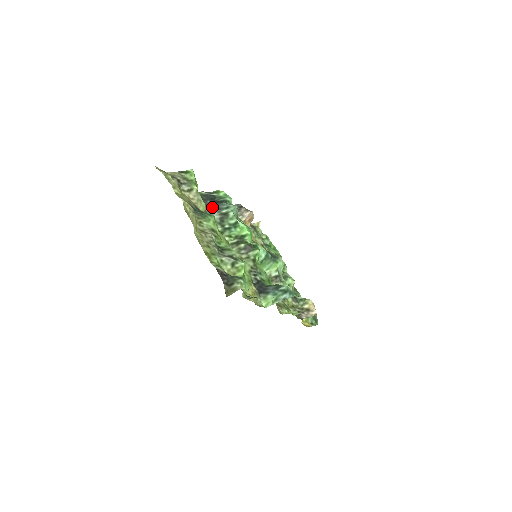
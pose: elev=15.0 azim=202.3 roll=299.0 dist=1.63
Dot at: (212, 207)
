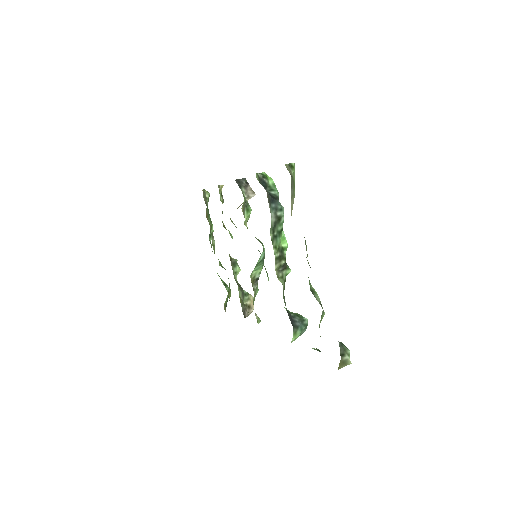
Dot at: (271, 204)
